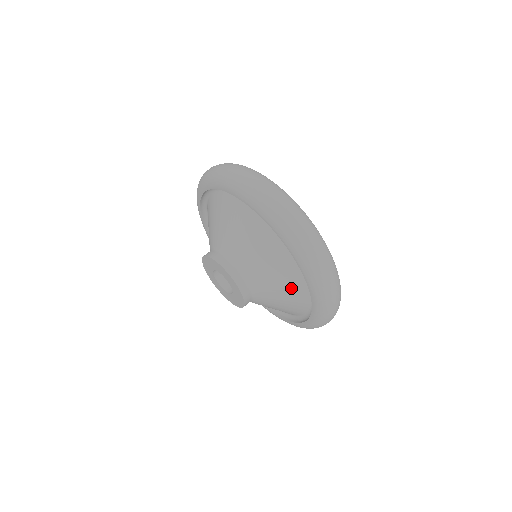
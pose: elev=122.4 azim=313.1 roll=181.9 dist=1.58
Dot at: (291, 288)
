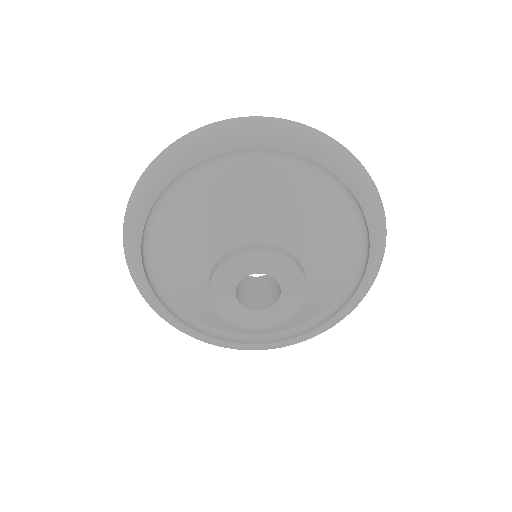
Dot at: (341, 274)
